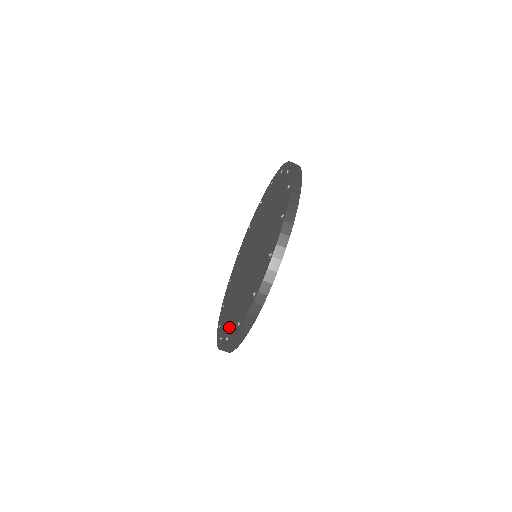
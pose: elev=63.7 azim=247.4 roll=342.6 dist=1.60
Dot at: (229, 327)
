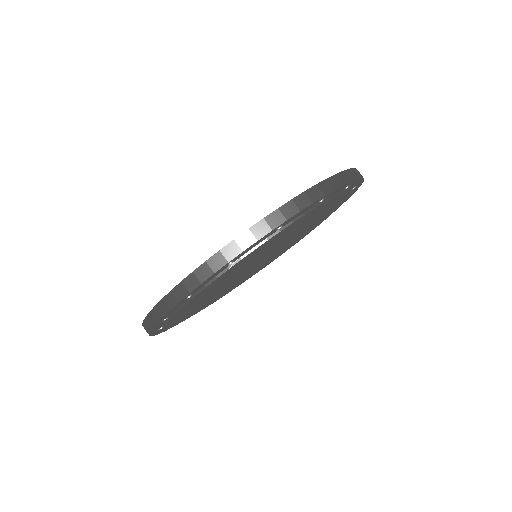
Dot at: occluded
